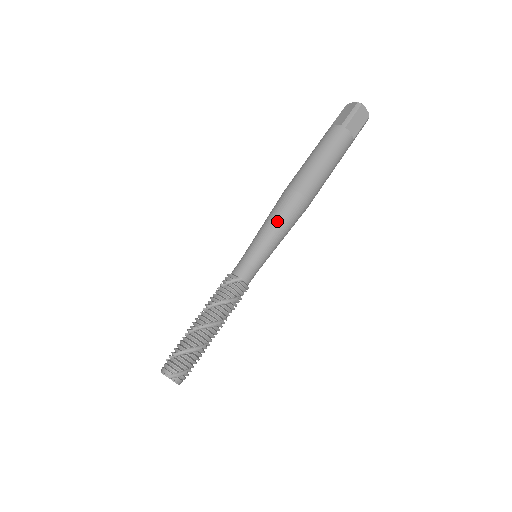
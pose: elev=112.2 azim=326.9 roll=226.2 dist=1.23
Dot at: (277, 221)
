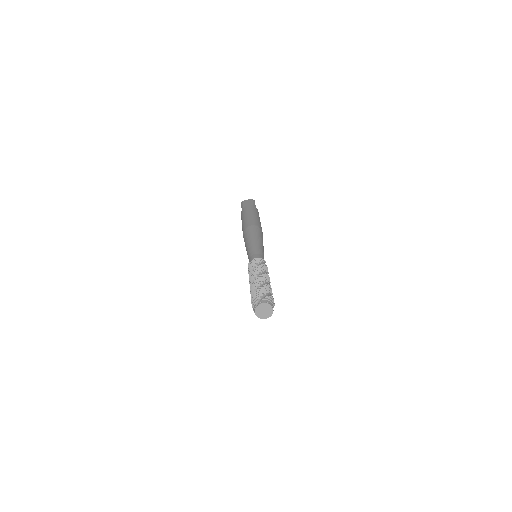
Dot at: (247, 240)
